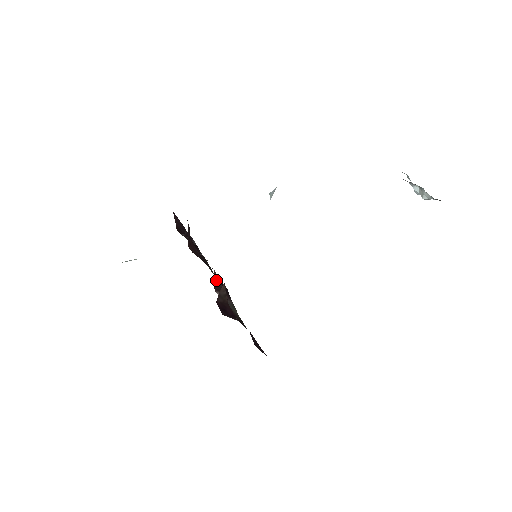
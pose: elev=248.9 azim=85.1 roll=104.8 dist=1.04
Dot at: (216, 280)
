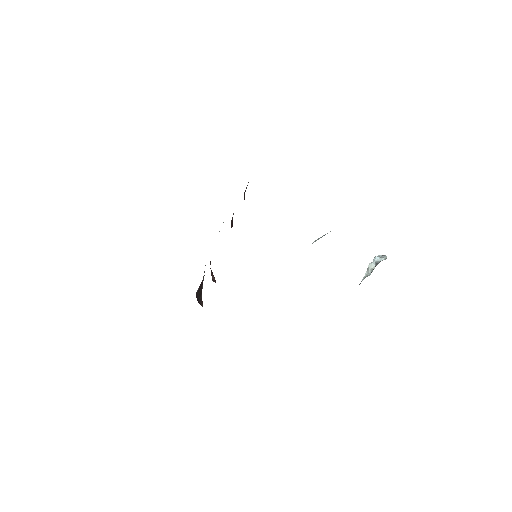
Dot at: occluded
